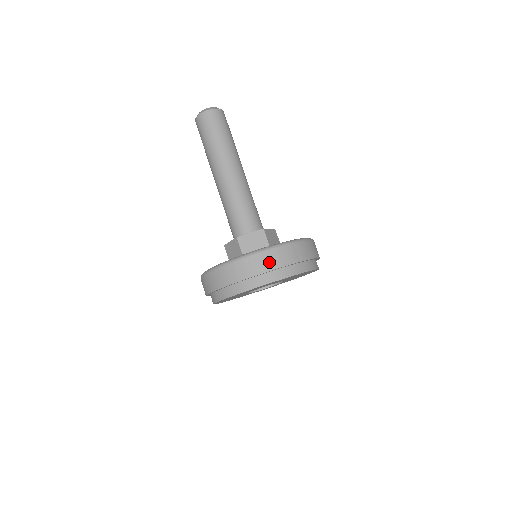
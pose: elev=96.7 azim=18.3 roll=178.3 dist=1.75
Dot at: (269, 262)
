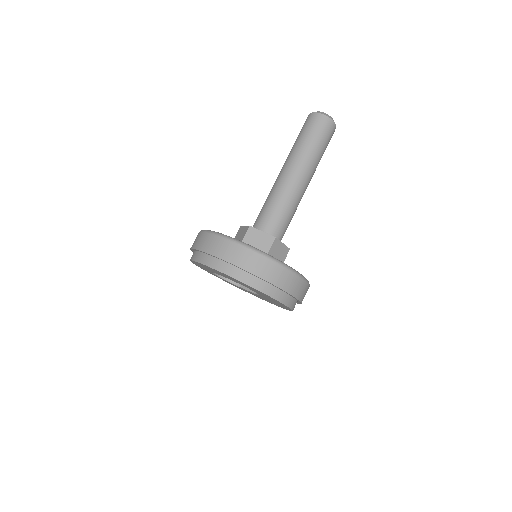
Dot at: (299, 290)
